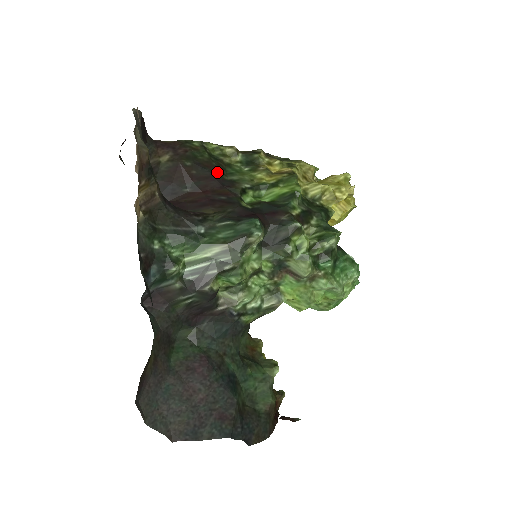
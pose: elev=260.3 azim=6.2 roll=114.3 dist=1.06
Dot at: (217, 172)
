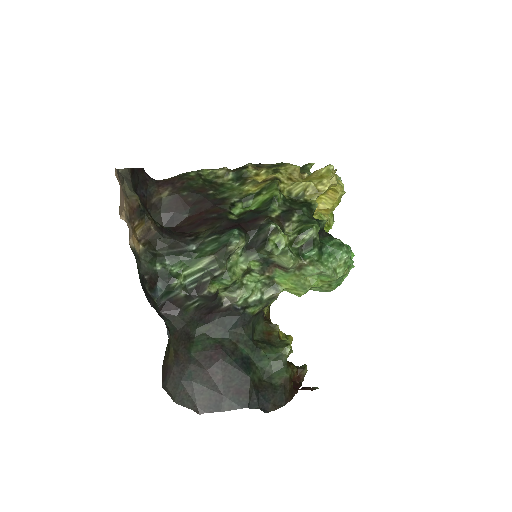
Dot at: (210, 194)
